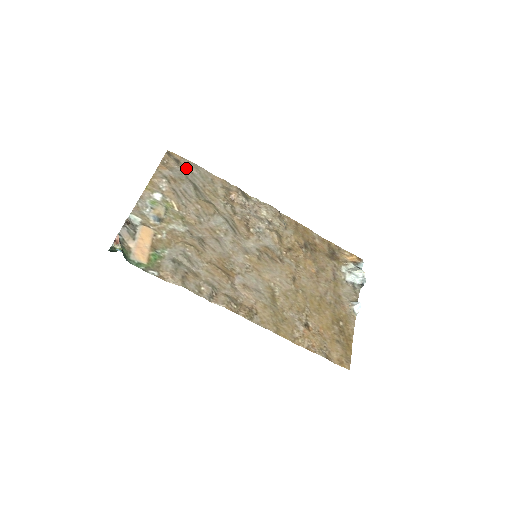
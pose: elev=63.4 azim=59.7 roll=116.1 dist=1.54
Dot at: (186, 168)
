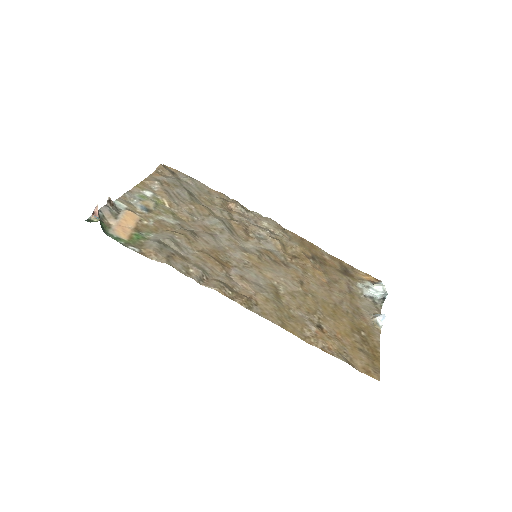
Dot at: (181, 179)
